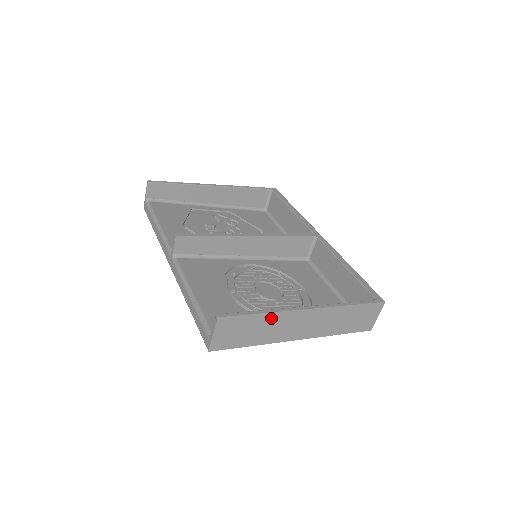
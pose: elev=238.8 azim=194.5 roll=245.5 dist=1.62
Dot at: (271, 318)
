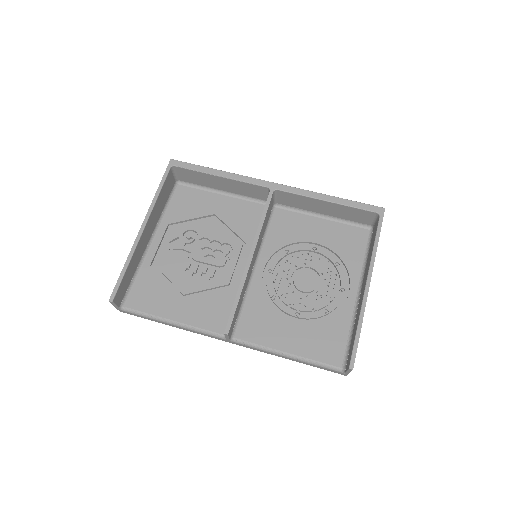
Dot at: occluded
